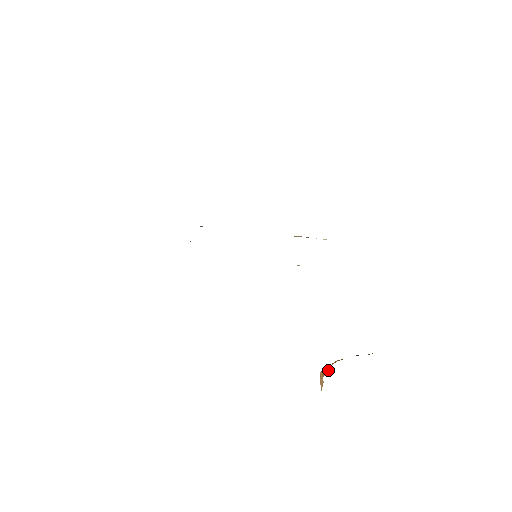
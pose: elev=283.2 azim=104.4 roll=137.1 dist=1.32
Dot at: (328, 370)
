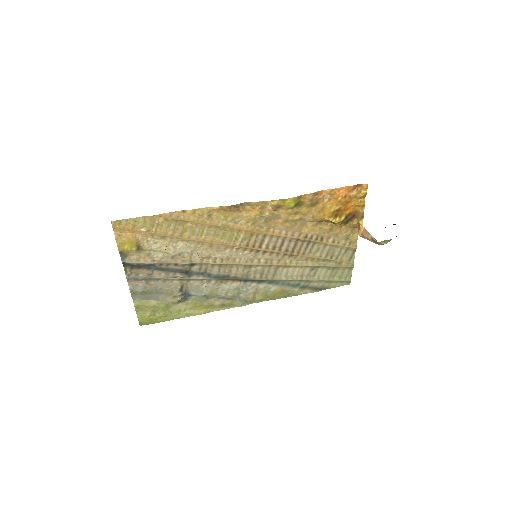
Dot at: (357, 220)
